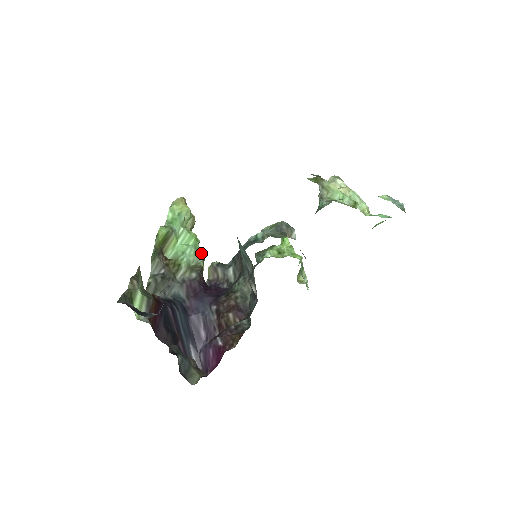
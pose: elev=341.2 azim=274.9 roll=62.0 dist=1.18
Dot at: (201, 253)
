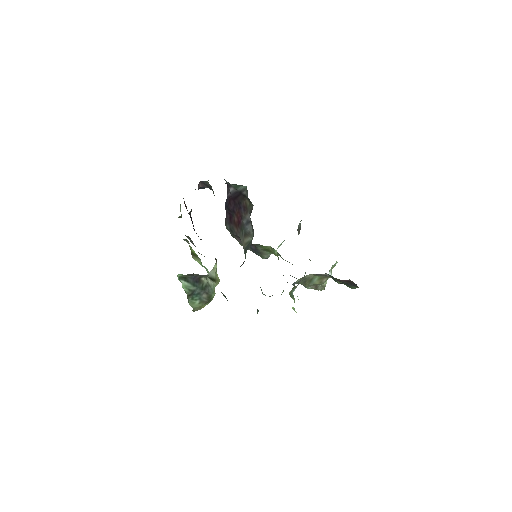
Dot at: occluded
